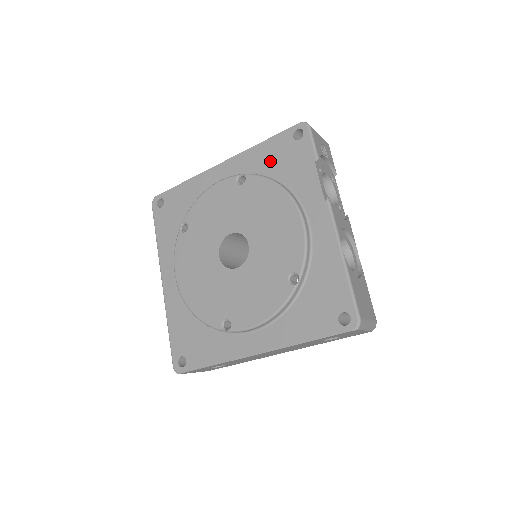
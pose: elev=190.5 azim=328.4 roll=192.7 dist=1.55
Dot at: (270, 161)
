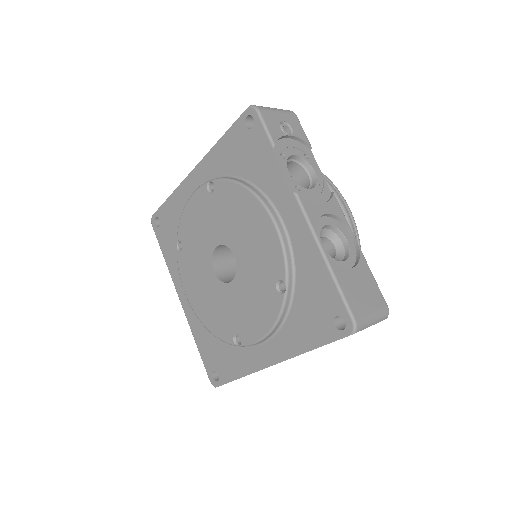
Dot at: (232, 159)
